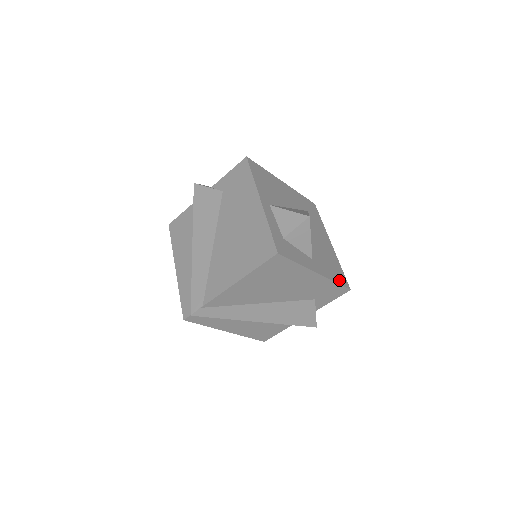
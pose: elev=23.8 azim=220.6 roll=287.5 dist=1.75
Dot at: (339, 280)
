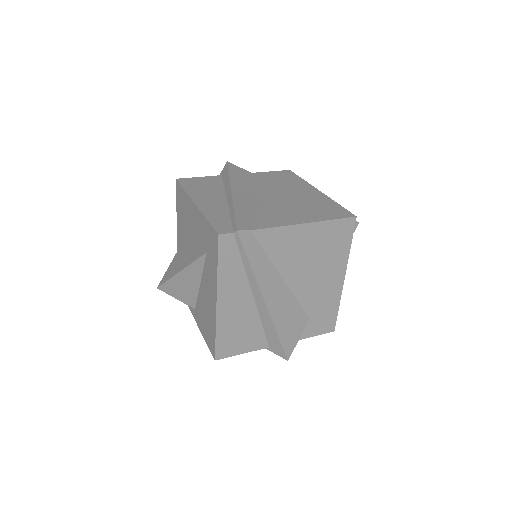
Dot at: occluded
